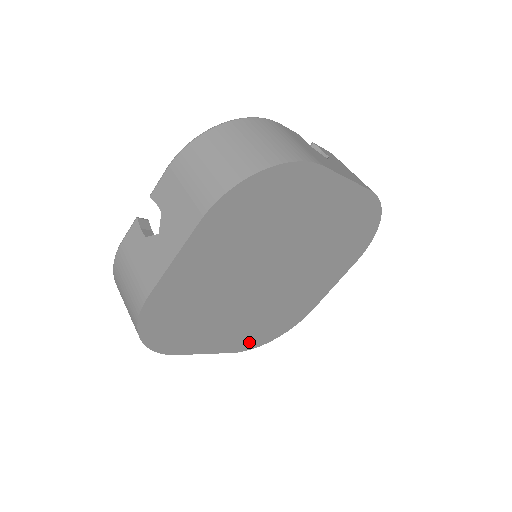
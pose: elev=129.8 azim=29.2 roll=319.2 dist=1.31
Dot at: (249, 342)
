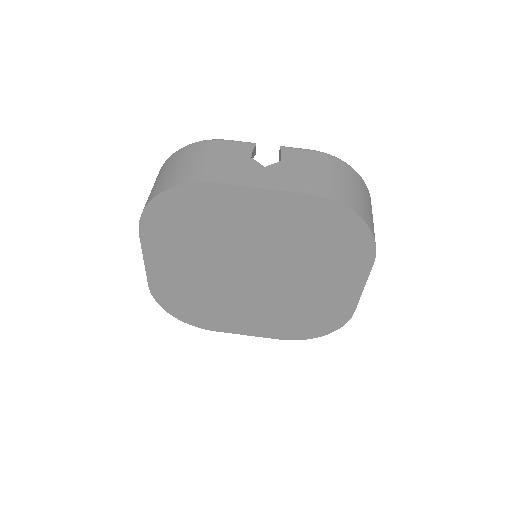
Dot at: (292, 333)
